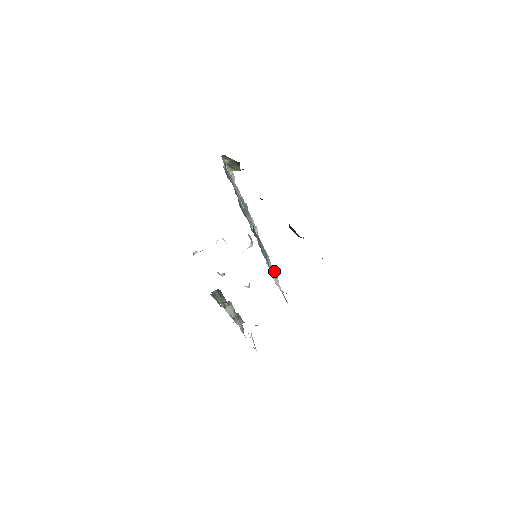
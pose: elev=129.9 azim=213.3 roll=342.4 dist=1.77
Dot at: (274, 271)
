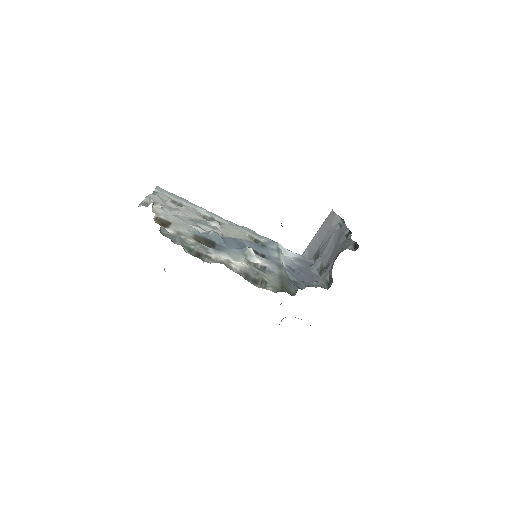
Dot at: (280, 251)
